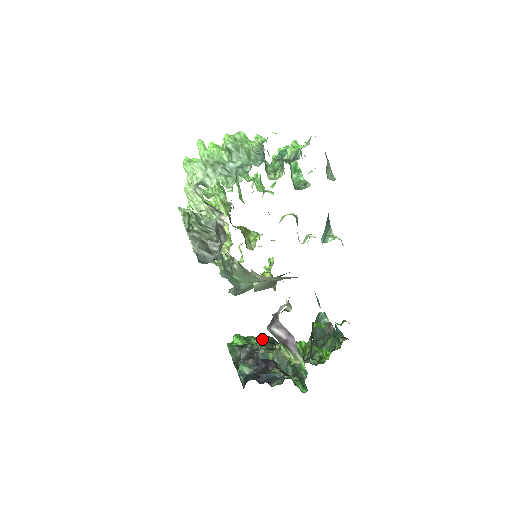
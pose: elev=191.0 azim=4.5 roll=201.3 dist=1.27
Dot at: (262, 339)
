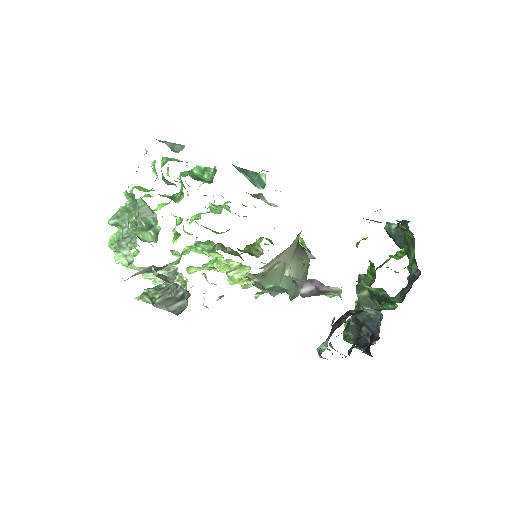
Dot at: occluded
